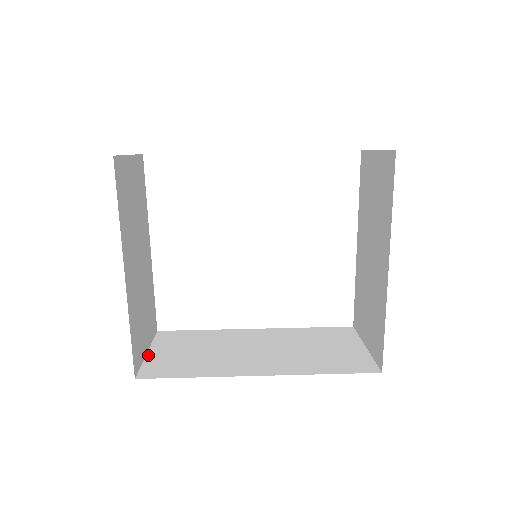
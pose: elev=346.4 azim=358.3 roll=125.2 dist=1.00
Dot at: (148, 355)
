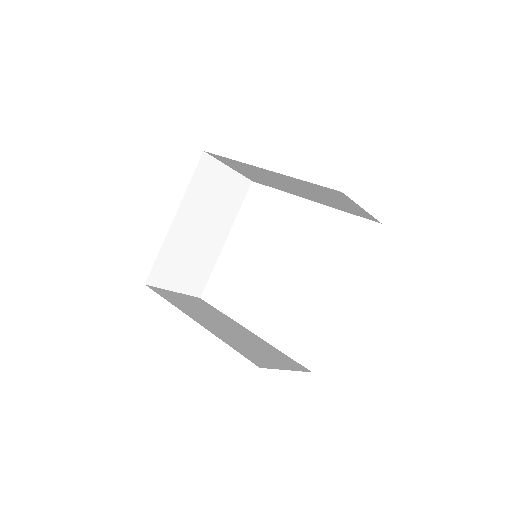
Dot at: (171, 291)
